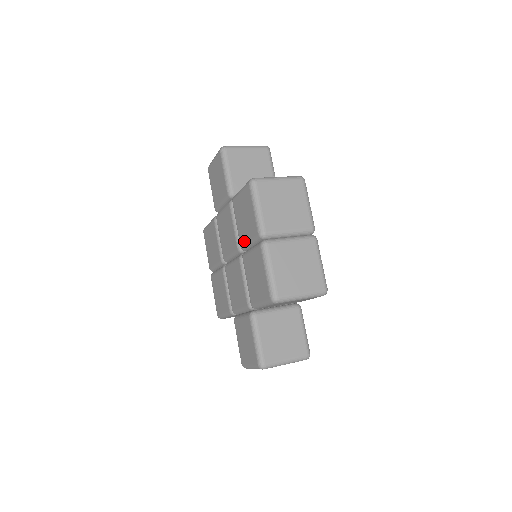
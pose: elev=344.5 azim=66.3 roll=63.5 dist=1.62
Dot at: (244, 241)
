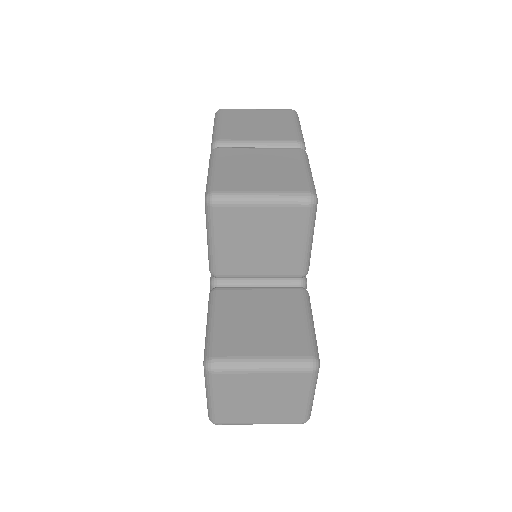
Dot at: occluded
